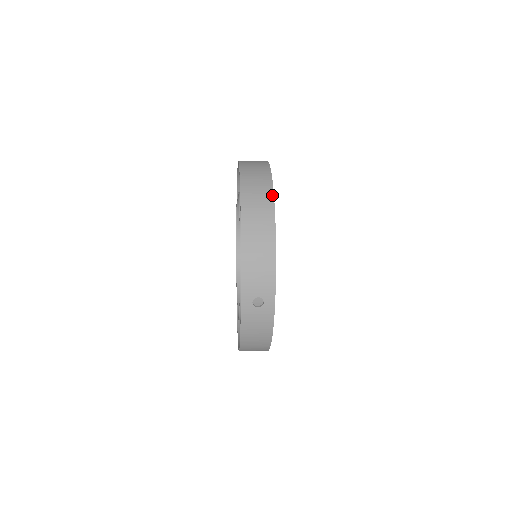
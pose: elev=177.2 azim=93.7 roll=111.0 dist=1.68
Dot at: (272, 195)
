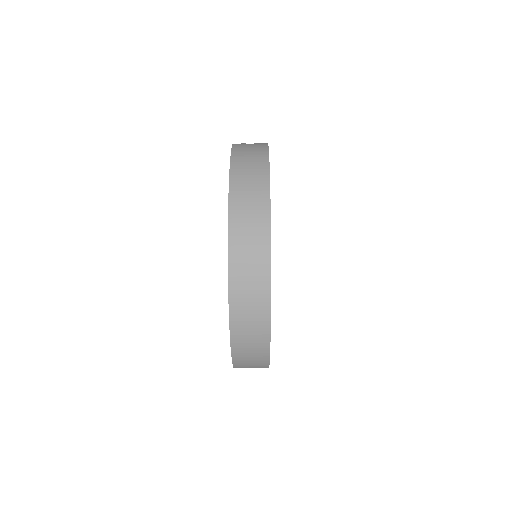
Dot at: occluded
